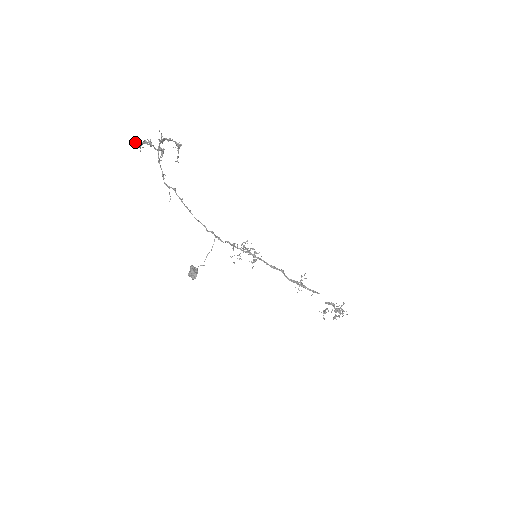
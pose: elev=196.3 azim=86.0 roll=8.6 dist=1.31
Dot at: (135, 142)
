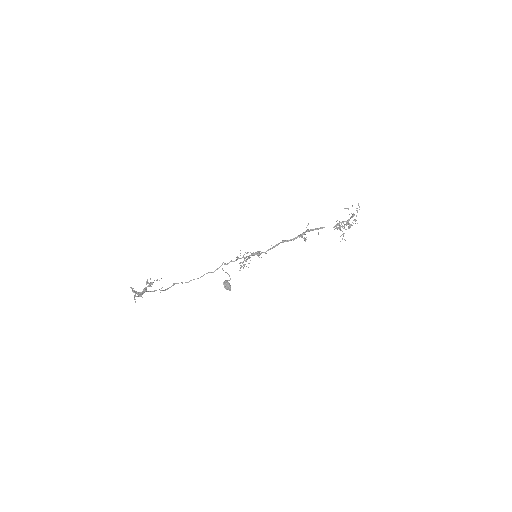
Dot at: occluded
